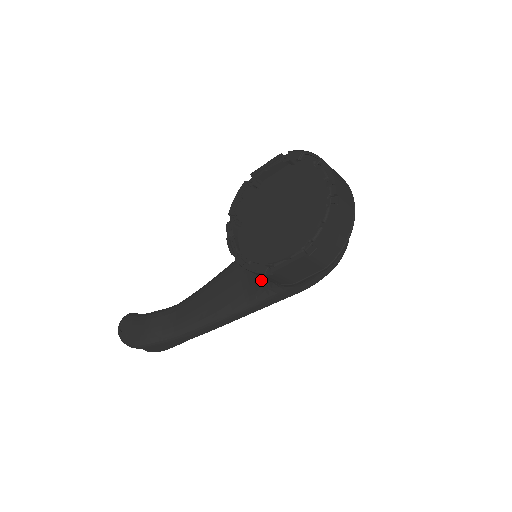
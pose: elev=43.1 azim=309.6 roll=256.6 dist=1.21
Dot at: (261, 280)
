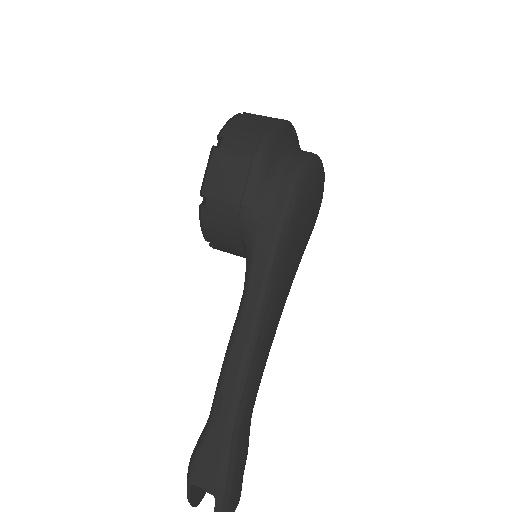
Dot at: occluded
